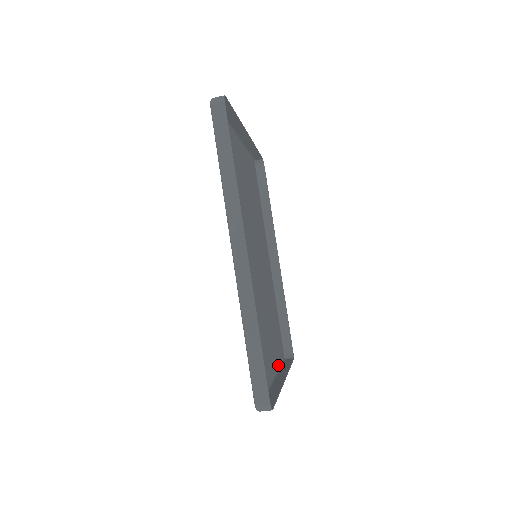
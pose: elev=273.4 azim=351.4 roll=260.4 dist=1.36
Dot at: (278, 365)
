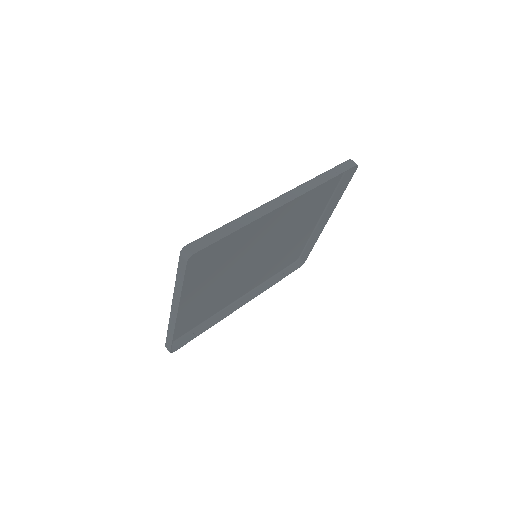
Dot at: occluded
